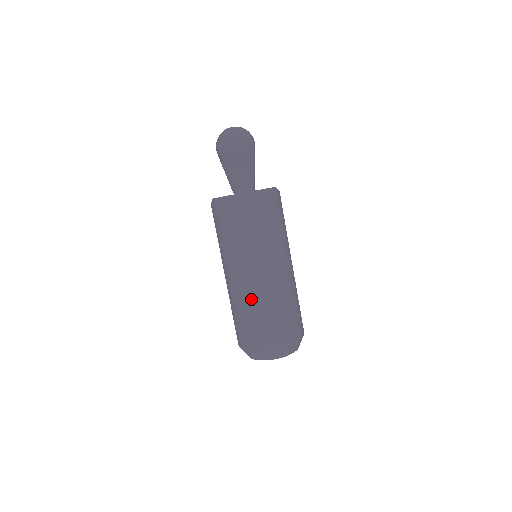
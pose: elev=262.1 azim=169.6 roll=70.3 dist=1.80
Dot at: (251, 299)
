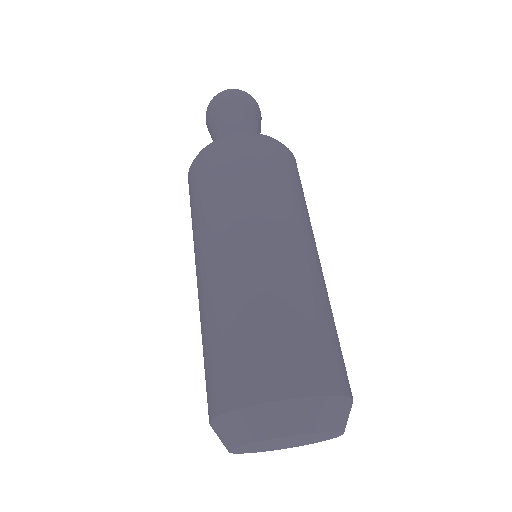
Dot at: (205, 310)
